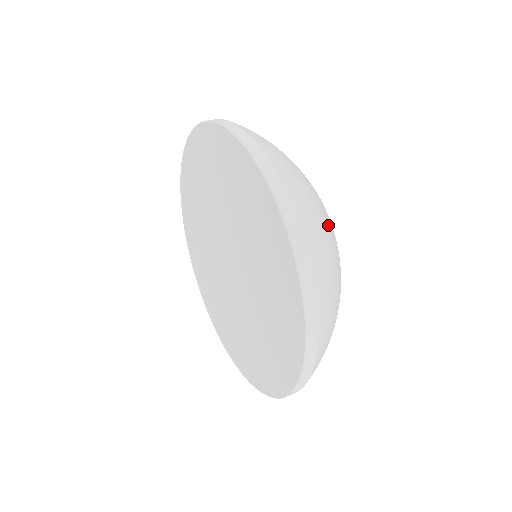
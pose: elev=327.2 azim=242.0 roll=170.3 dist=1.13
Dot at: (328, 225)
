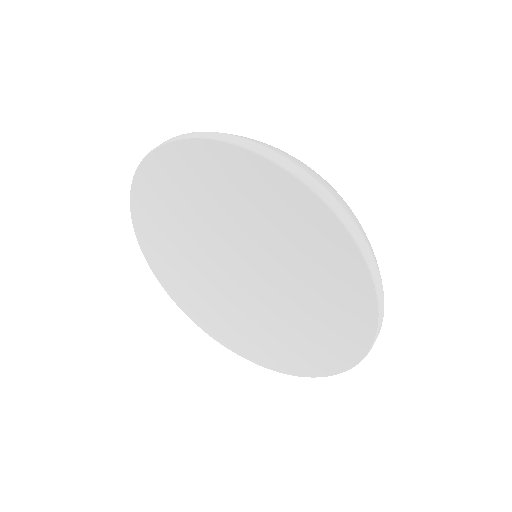
Dot at: occluded
